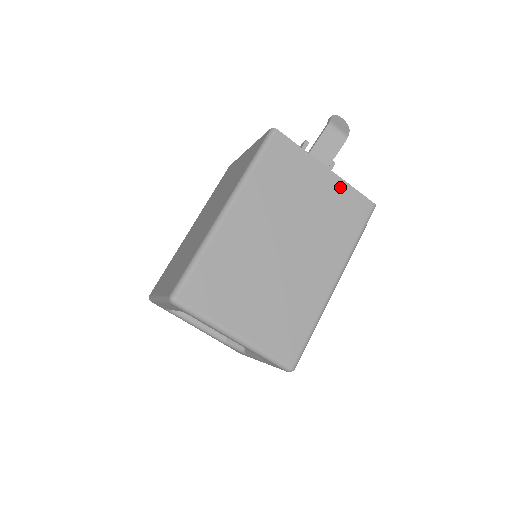
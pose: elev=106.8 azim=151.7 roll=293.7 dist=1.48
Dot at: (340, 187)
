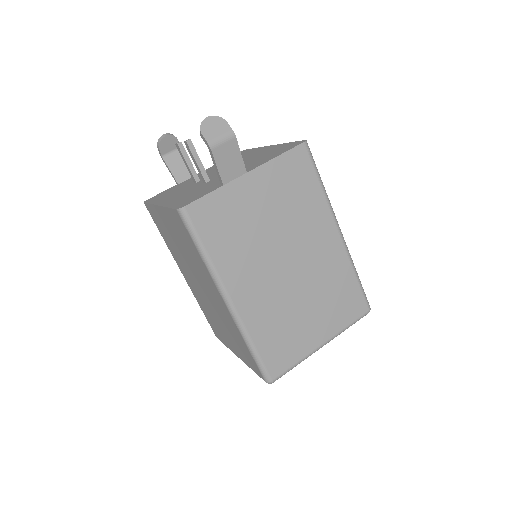
Dot at: (271, 171)
